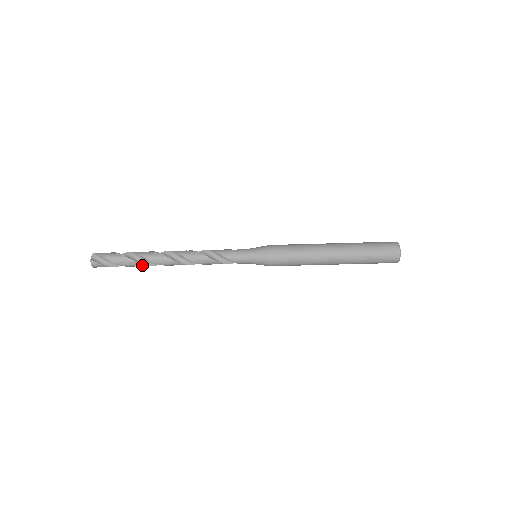
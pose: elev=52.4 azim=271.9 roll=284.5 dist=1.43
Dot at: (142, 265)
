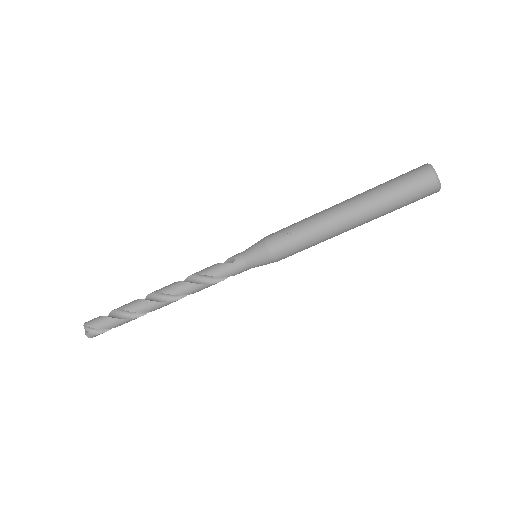
Dot at: occluded
